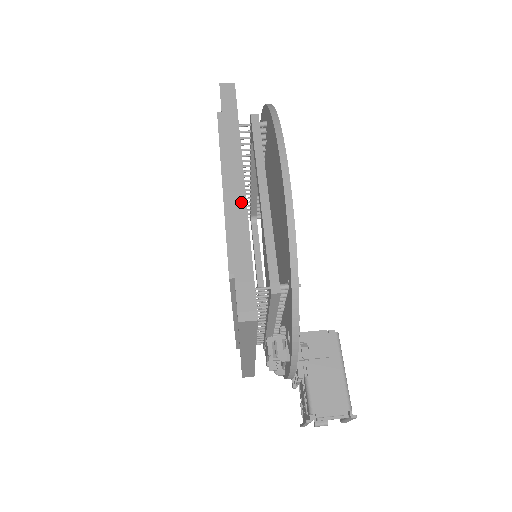
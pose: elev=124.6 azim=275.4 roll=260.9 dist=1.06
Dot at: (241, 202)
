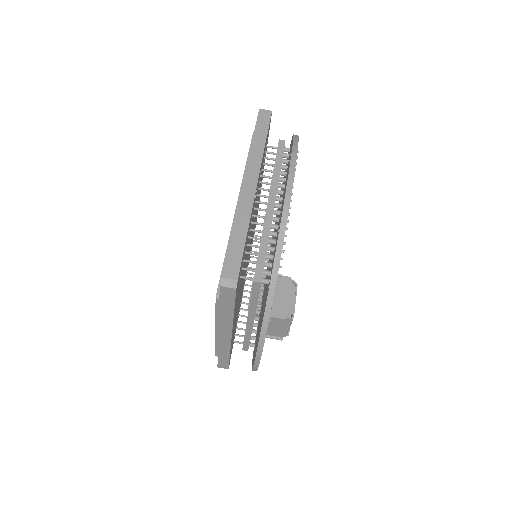
Dot at: (227, 343)
